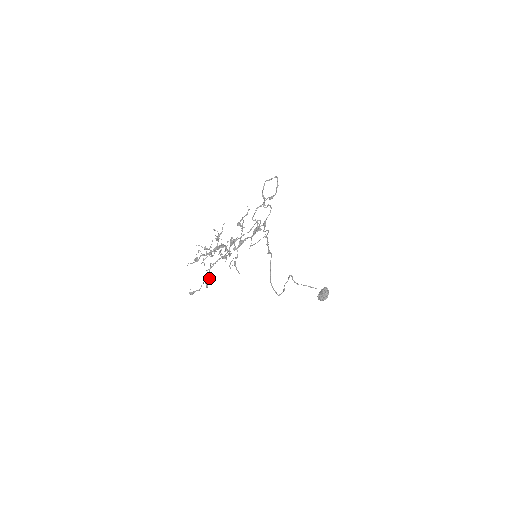
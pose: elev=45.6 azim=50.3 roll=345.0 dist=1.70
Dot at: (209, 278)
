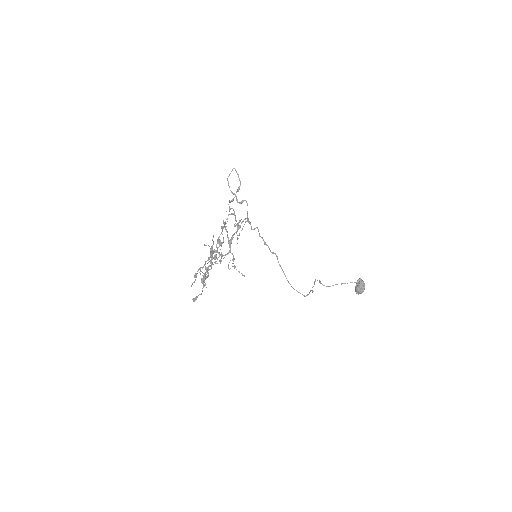
Dot at: (204, 277)
